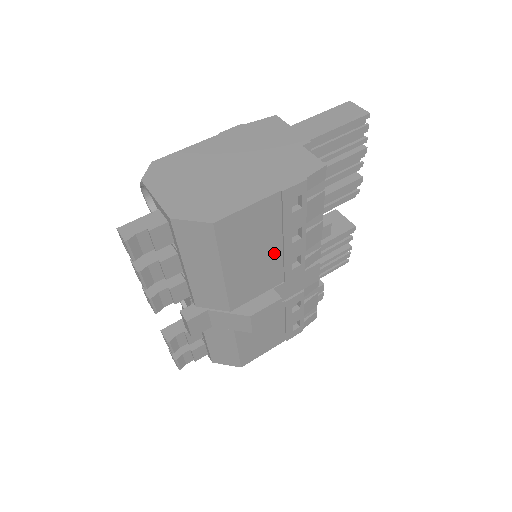
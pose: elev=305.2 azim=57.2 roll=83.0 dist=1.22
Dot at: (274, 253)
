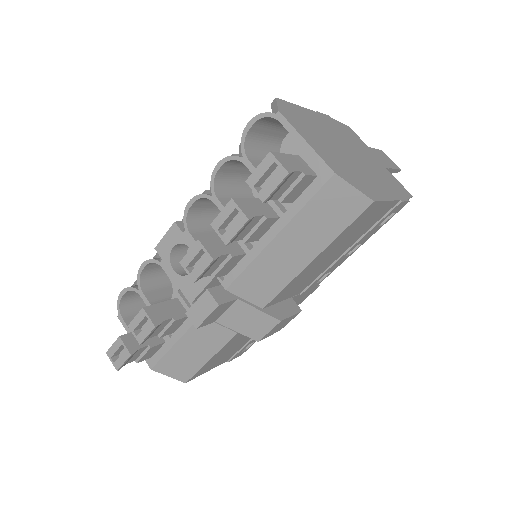
Dot at: (333, 259)
